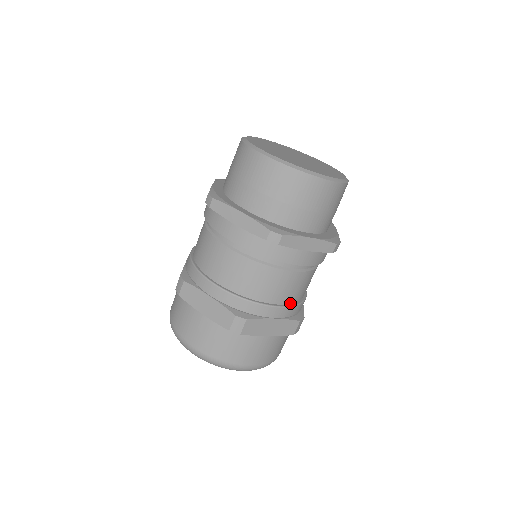
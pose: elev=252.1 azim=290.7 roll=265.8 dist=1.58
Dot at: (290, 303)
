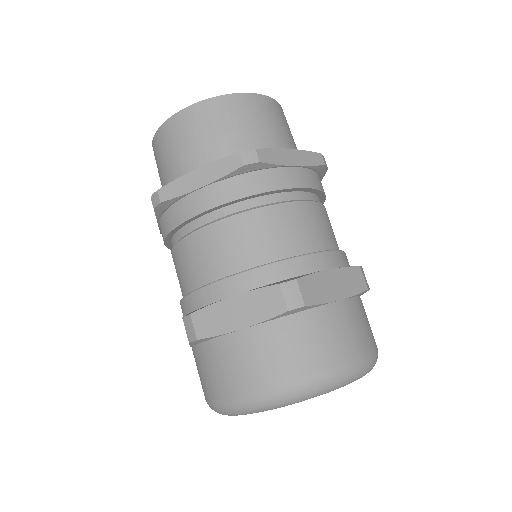
Dot at: occluded
